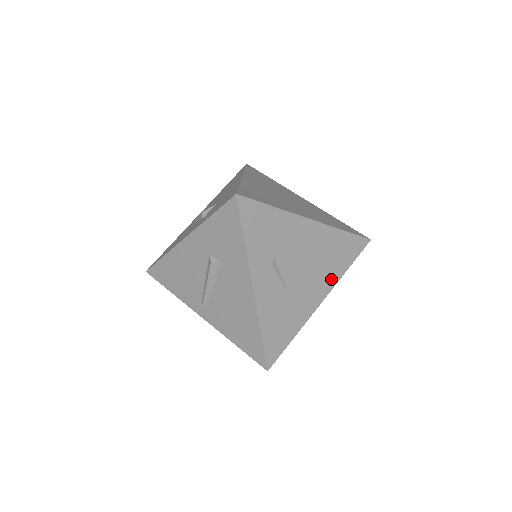
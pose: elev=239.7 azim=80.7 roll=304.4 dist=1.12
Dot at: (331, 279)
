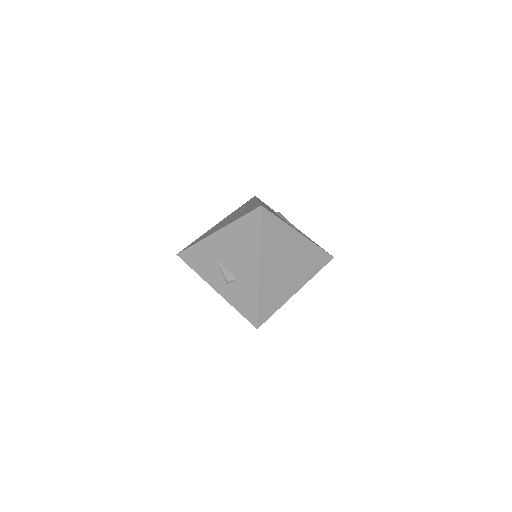
Dot at: occluded
